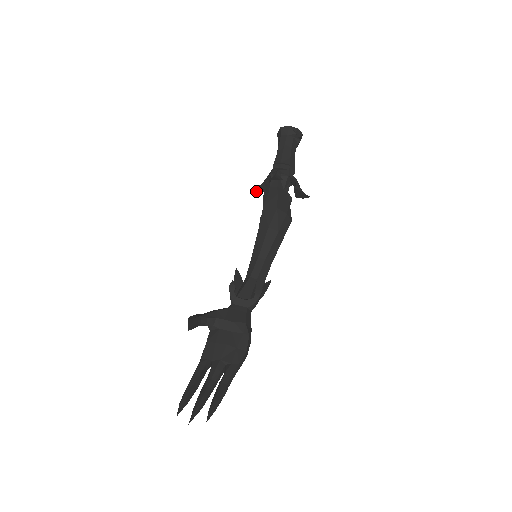
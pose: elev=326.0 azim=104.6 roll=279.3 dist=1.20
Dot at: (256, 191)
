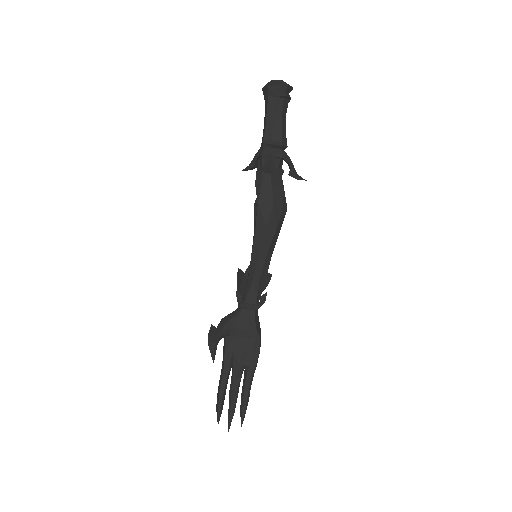
Dot at: (245, 170)
